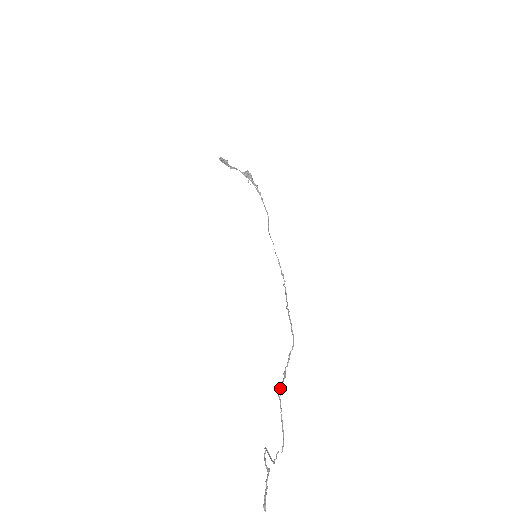
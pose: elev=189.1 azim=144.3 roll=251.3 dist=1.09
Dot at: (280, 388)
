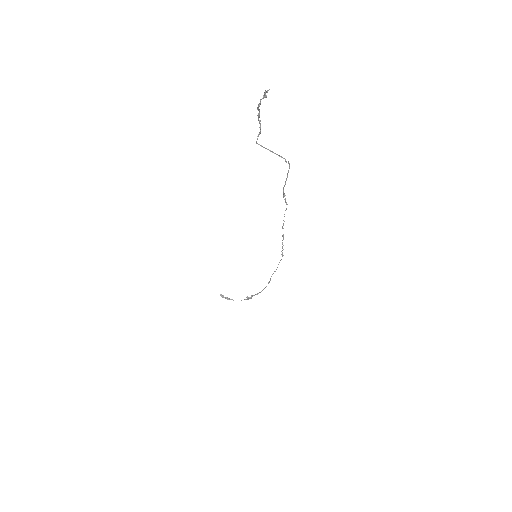
Dot at: (283, 192)
